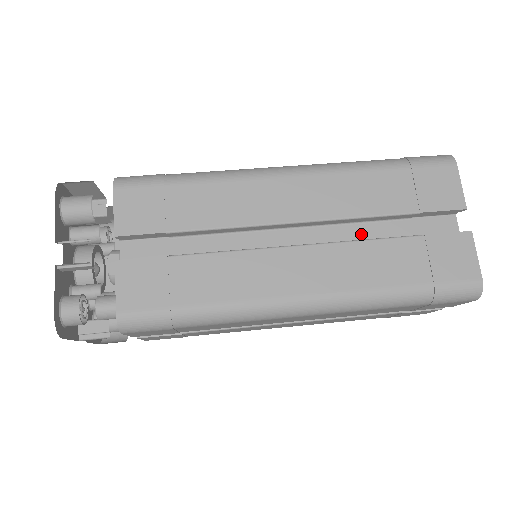
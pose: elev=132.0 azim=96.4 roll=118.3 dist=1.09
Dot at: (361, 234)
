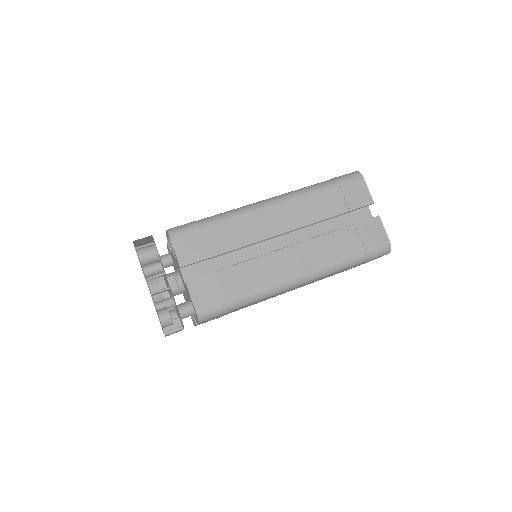
Dot at: (319, 230)
